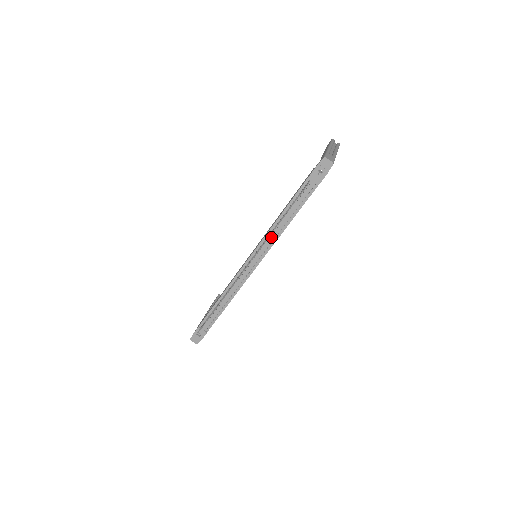
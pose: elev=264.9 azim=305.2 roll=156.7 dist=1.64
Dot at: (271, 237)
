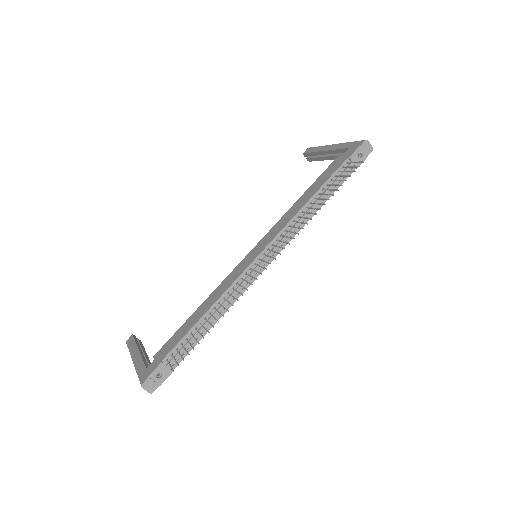
Dot at: (295, 226)
